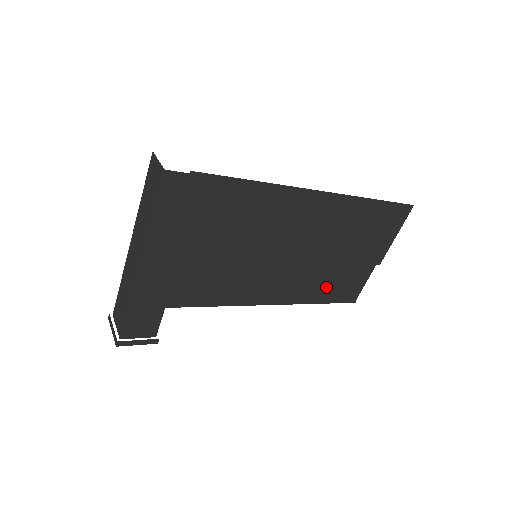
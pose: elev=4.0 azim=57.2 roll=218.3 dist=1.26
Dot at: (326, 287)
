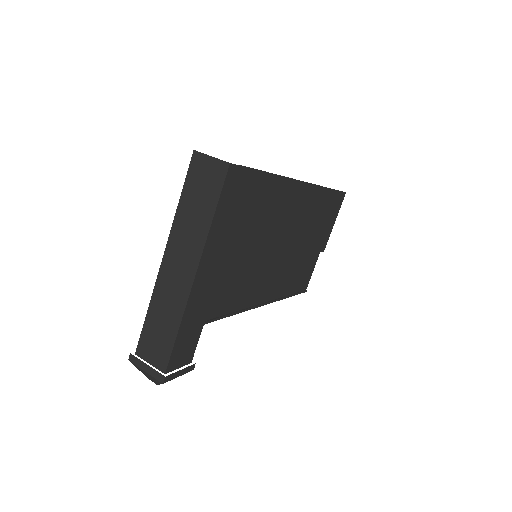
Dot at: (293, 280)
